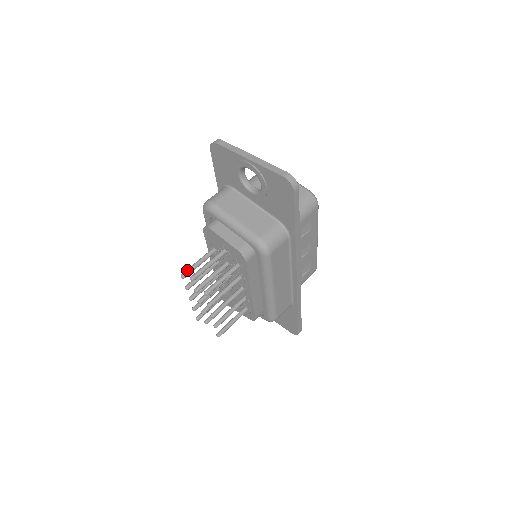
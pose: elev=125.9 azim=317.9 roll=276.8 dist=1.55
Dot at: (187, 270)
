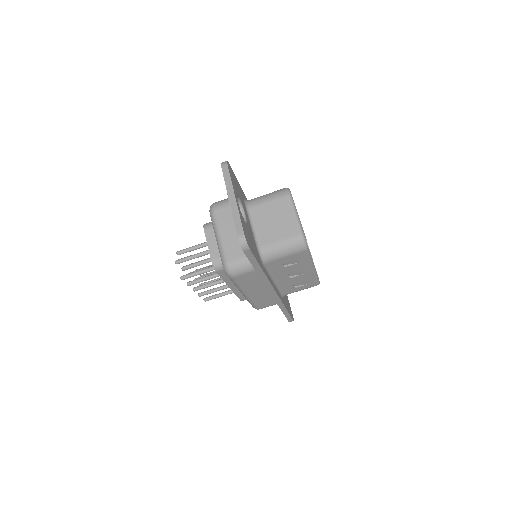
Dot at: (182, 250)
